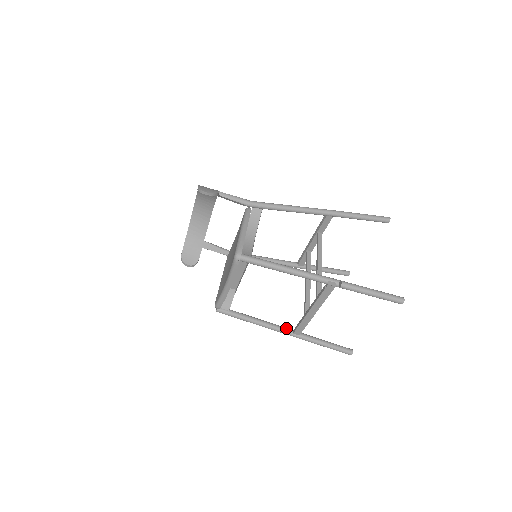
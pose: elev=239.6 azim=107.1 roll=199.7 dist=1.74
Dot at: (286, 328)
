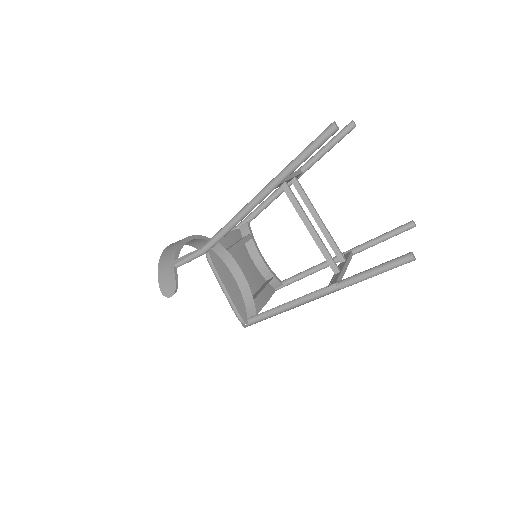
Dot at: (337, 258)
